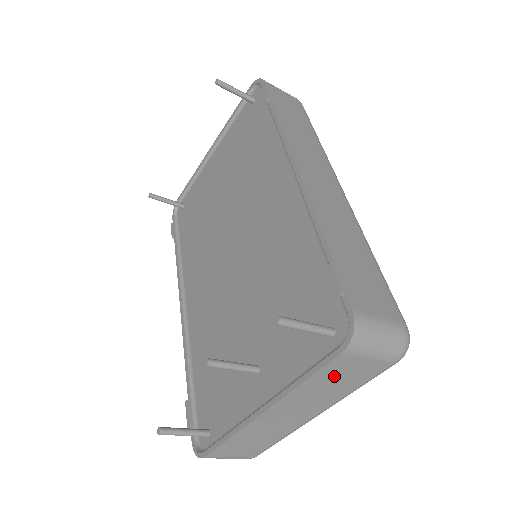
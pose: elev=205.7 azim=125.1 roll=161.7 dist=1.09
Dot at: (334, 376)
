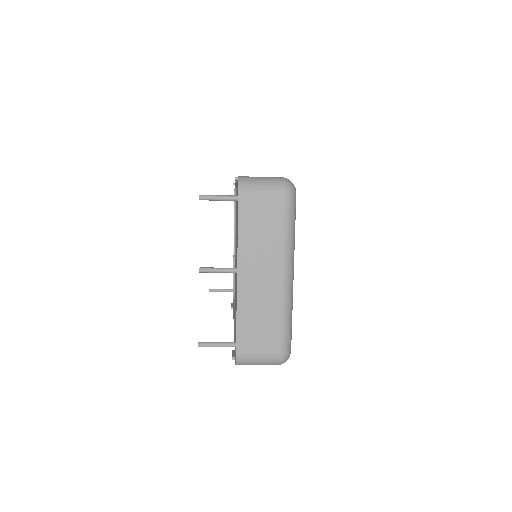
Dot at: (254, 220)
